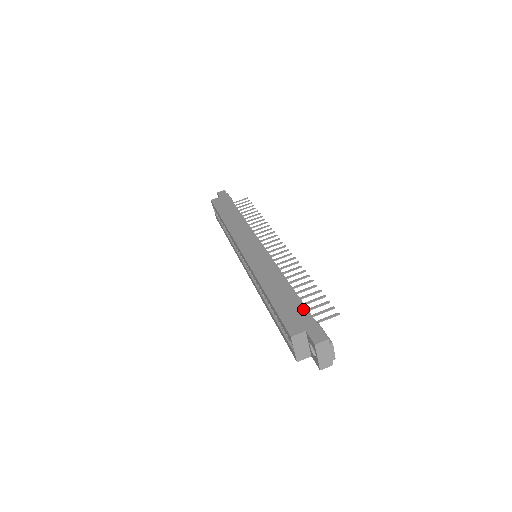
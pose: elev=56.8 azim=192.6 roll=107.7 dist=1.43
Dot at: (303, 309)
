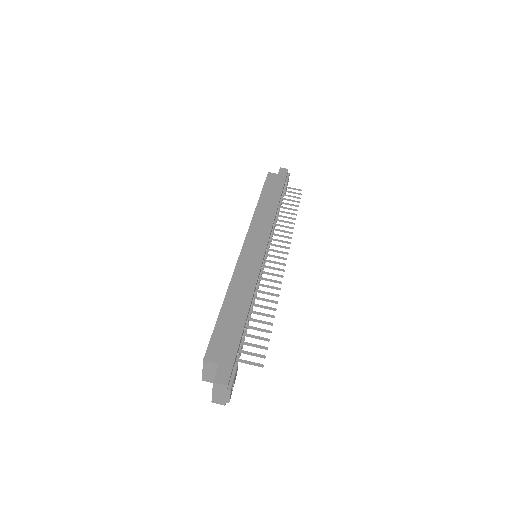
Dot at: (236, 341)
